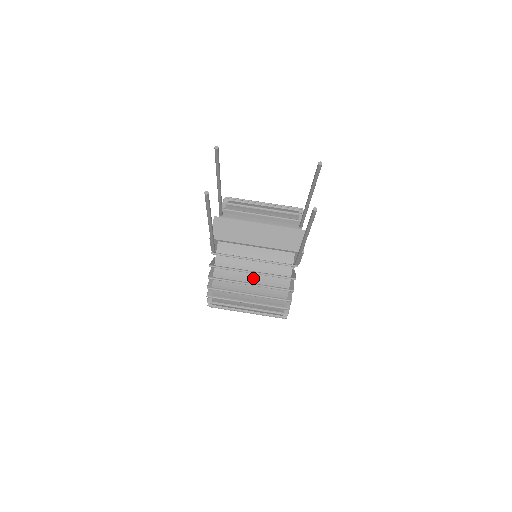
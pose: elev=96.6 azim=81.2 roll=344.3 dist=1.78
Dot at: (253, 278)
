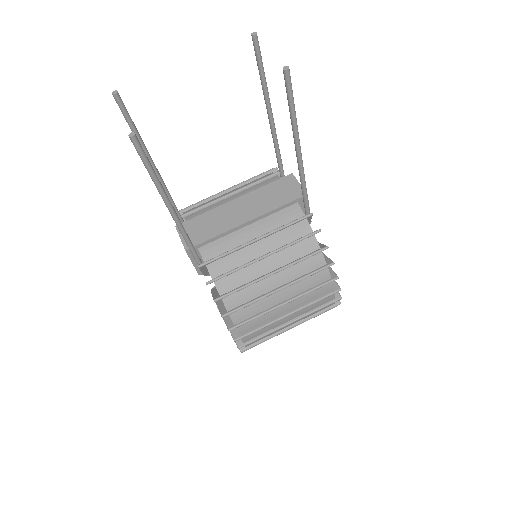
Dot at: (269, 264)
